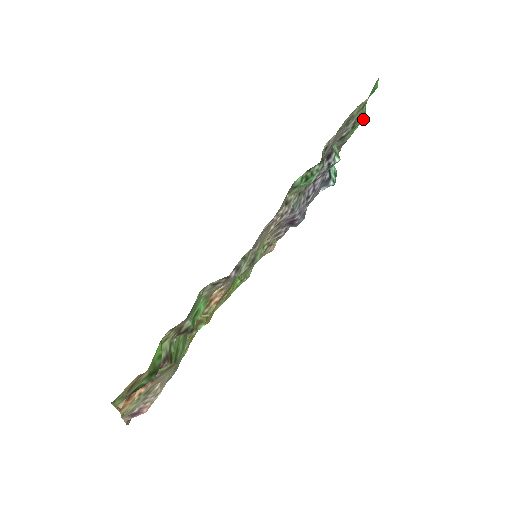
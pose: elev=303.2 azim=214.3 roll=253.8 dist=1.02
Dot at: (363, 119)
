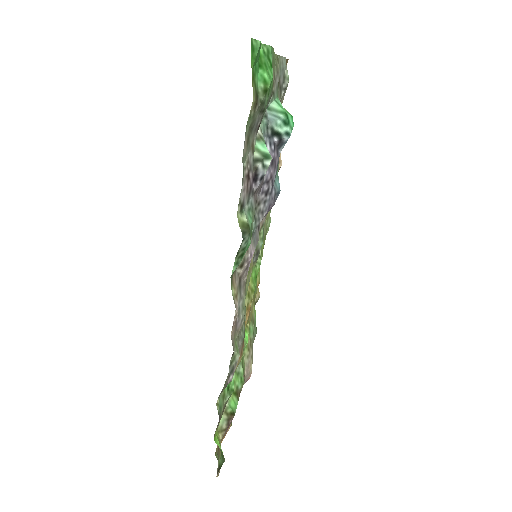
Dot at: (271, 80)
